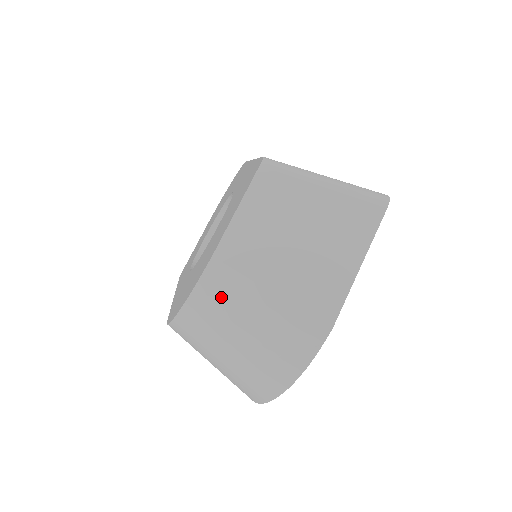
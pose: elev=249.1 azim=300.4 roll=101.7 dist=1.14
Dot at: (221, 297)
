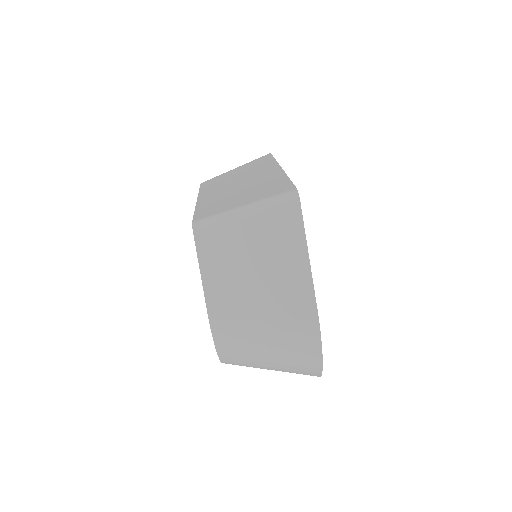
Dot at: (234, 340)
